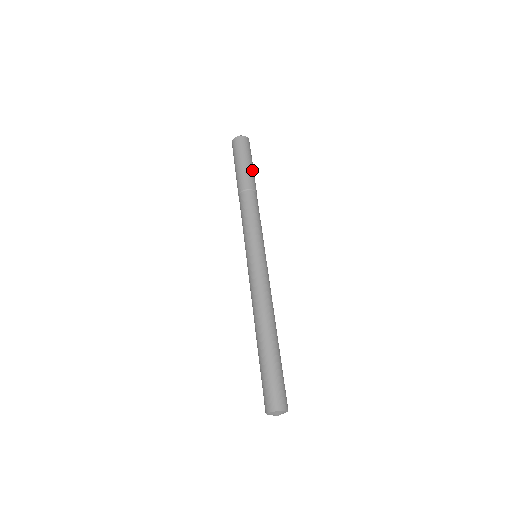
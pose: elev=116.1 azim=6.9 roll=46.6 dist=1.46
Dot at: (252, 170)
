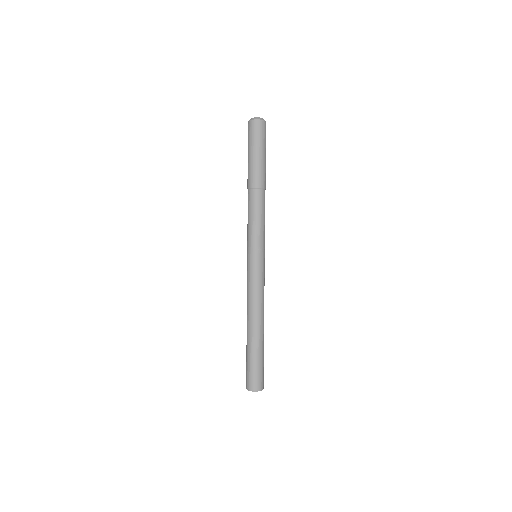
Dot at: (259, 163)
